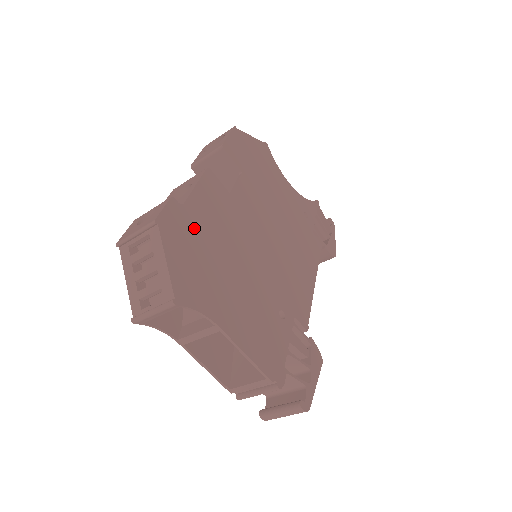
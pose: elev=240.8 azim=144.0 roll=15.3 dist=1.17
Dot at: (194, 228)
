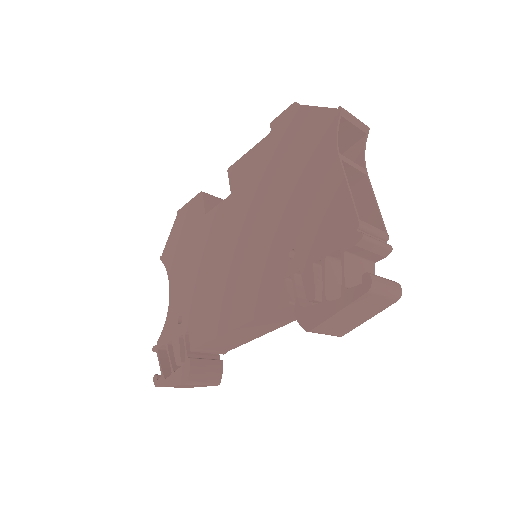
Dot at: occluded
